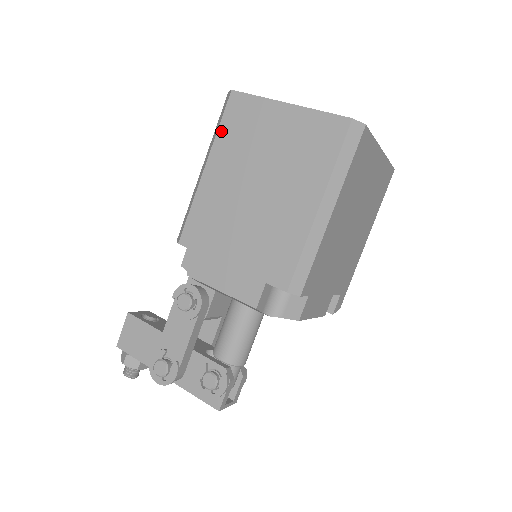
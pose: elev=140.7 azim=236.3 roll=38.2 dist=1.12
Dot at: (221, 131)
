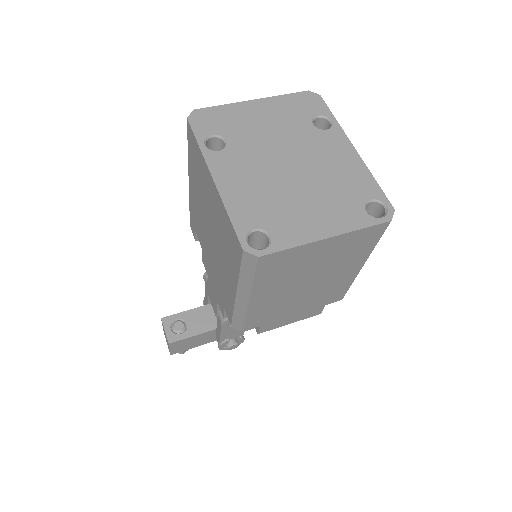
Dot at: (258, 280)
